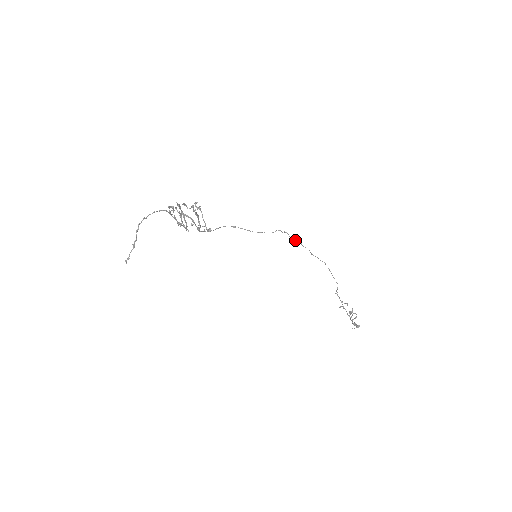
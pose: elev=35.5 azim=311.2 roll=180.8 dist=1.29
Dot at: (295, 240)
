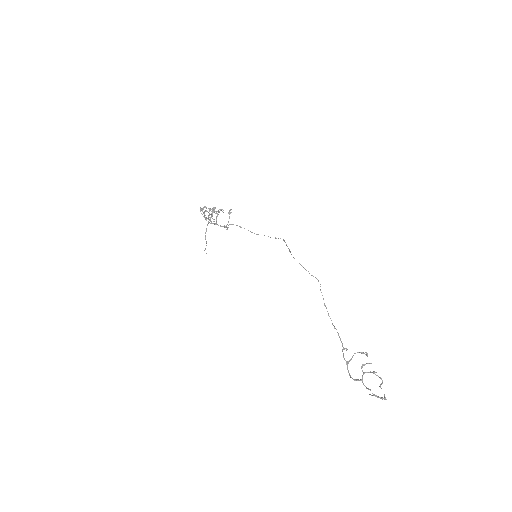
Dot at: occluded
